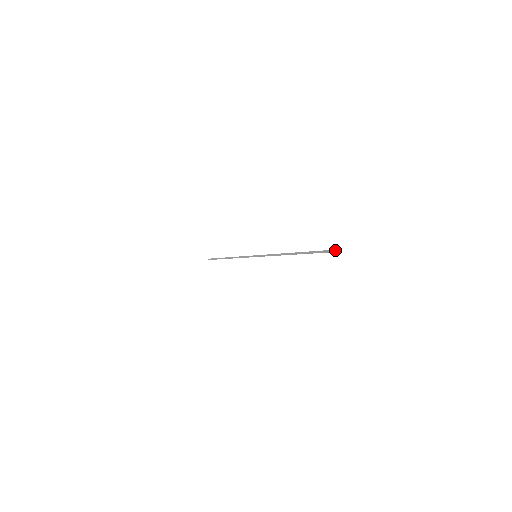
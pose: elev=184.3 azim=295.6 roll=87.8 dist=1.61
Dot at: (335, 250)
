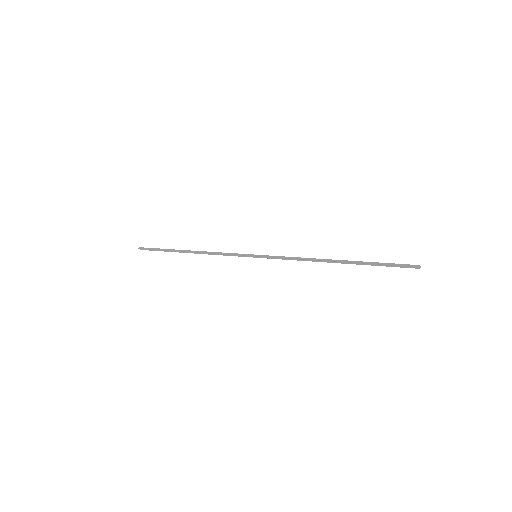
Dot at: (418, 265)
